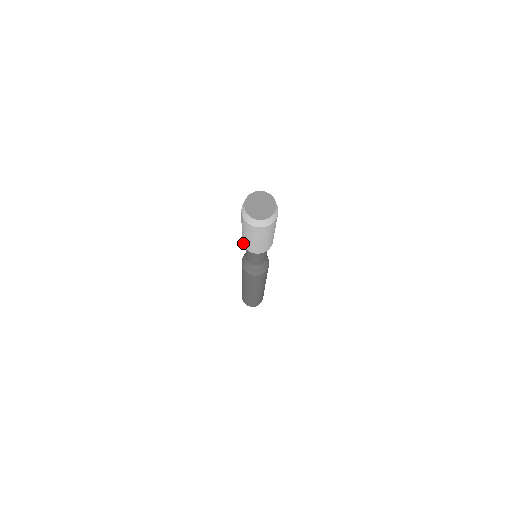
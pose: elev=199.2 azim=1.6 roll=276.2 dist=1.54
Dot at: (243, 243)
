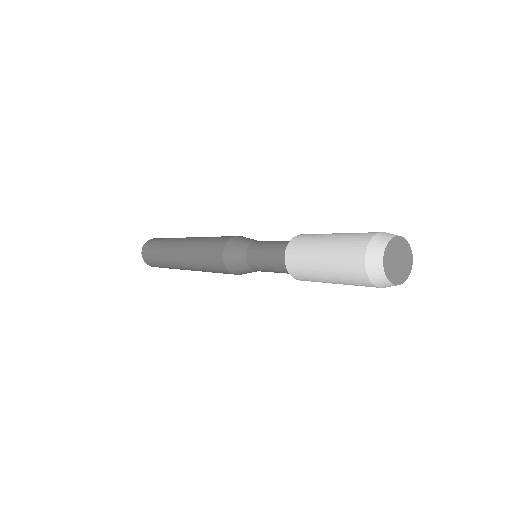
Dot at: (300, 279)
